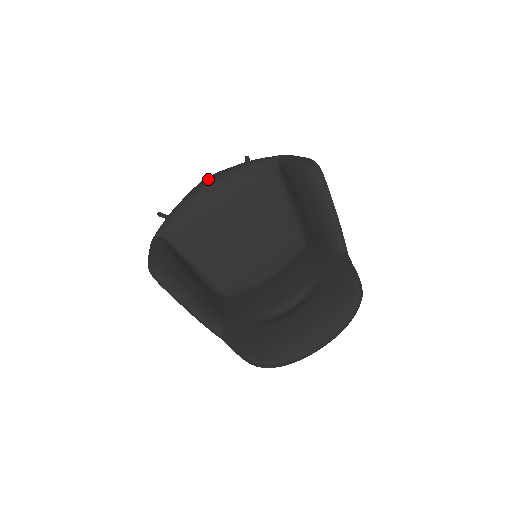
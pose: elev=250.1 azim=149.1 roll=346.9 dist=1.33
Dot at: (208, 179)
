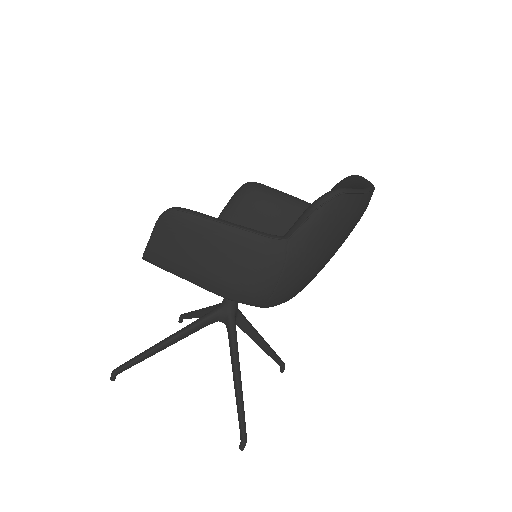
Dot at: occluded
